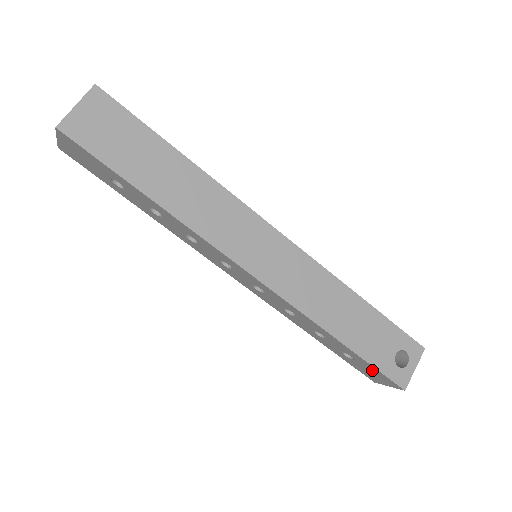
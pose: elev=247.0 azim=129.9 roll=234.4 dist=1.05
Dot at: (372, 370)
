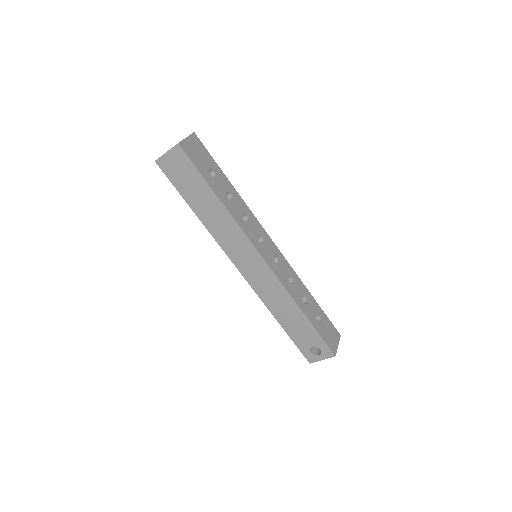
Dot at: occluded
